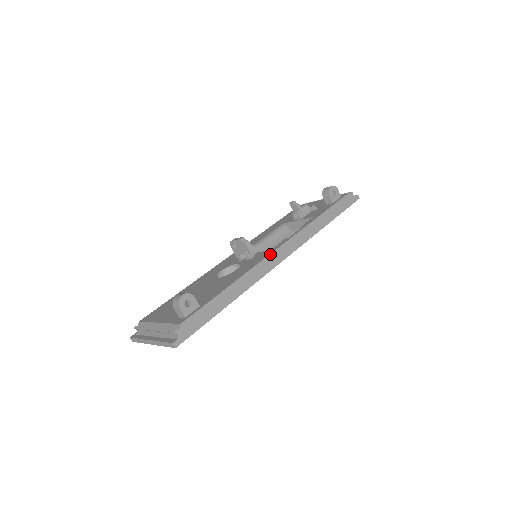
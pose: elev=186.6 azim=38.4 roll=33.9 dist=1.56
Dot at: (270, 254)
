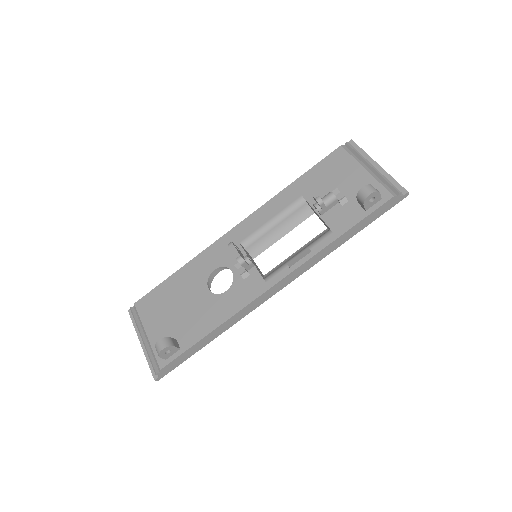
Dot at: (261, 295)
